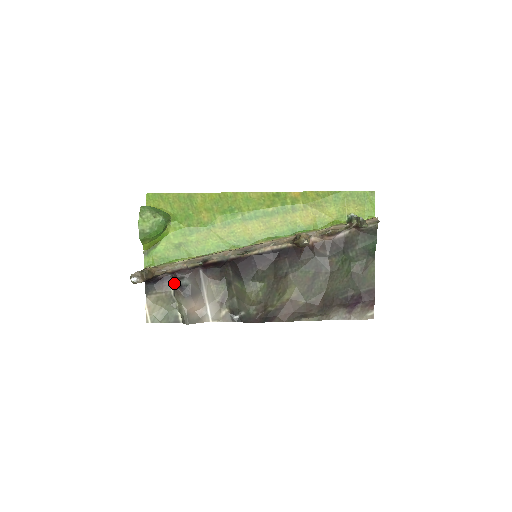
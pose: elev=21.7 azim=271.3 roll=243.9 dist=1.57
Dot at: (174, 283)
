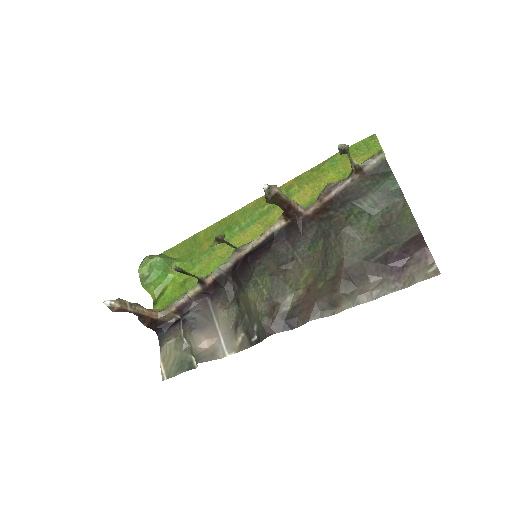
Dot at: occluded
